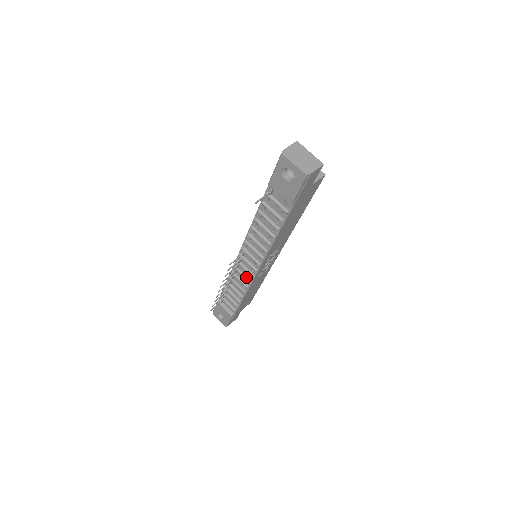
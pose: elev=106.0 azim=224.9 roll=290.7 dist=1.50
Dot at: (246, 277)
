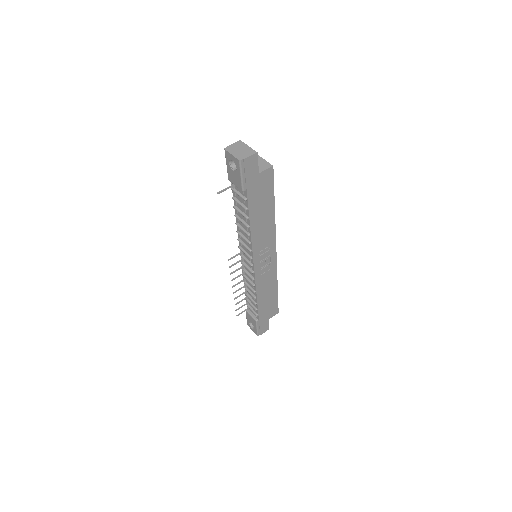
Dot at: (250, 275)
